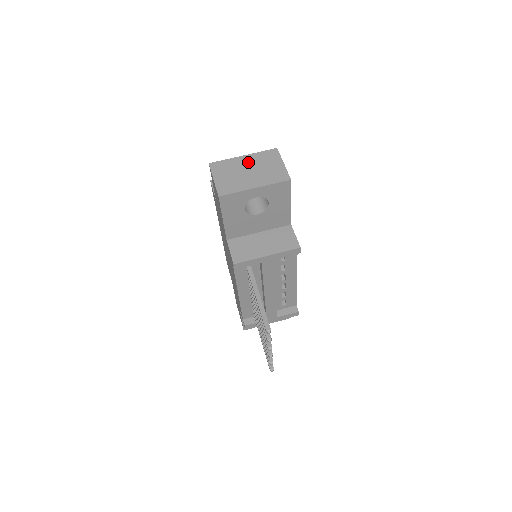
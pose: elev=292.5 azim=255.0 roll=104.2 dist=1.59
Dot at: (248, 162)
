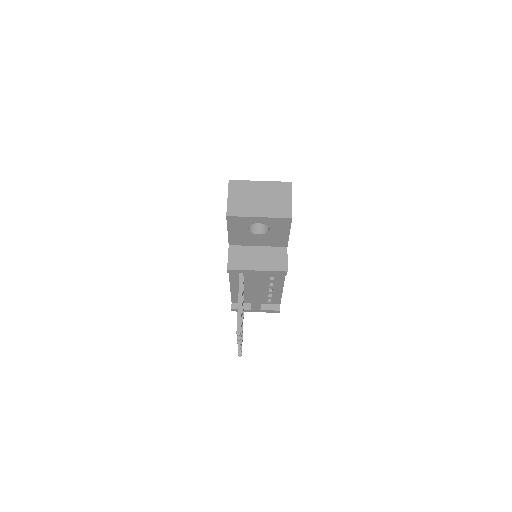
Dot at: (262, 189)
